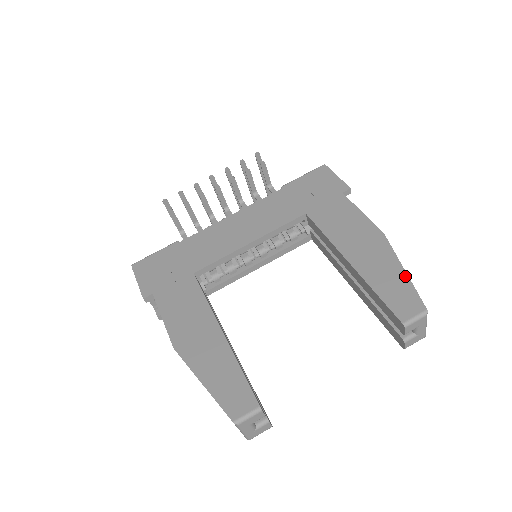
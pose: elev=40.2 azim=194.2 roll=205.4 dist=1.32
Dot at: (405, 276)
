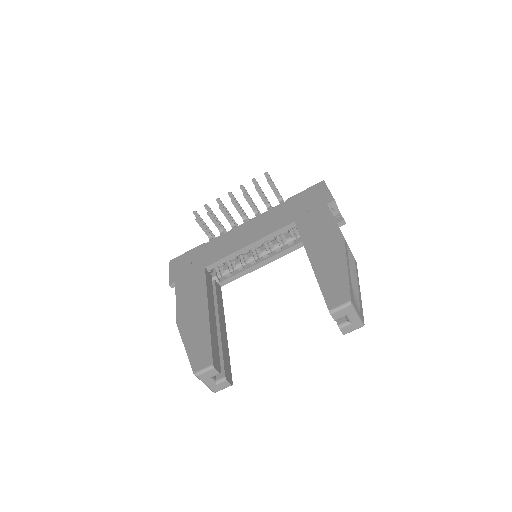
Dot at: (346, 273)
